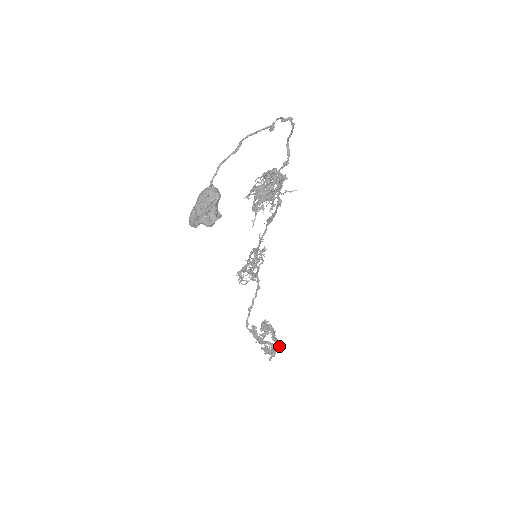
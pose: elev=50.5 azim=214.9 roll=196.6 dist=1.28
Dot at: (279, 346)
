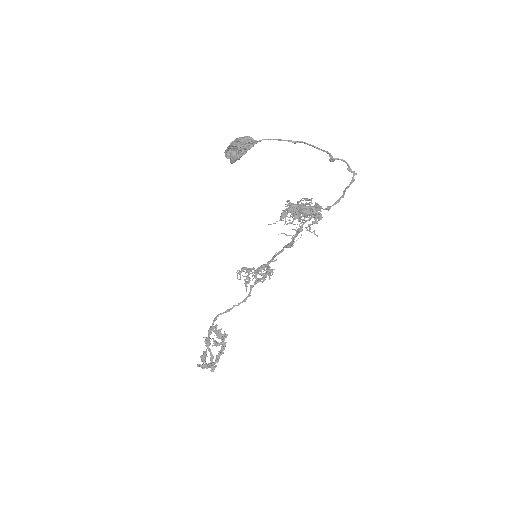
Dot at: (213, 367)
